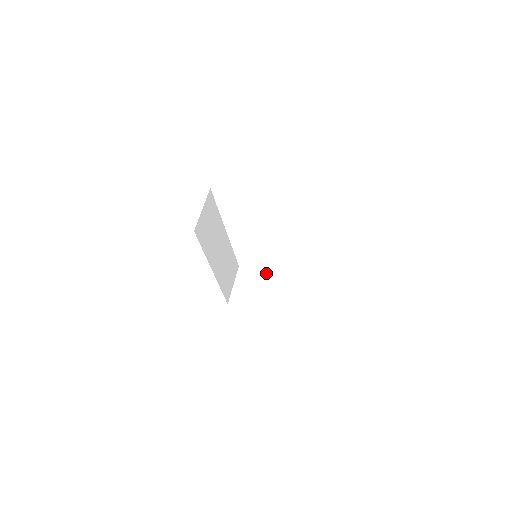
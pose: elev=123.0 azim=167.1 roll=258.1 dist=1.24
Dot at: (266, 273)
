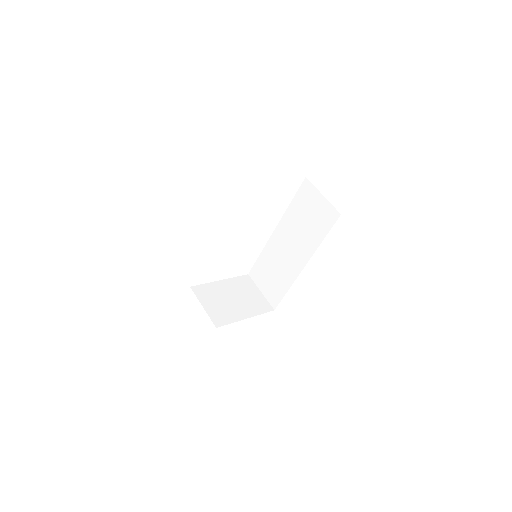
Dot at: (221, 285)
